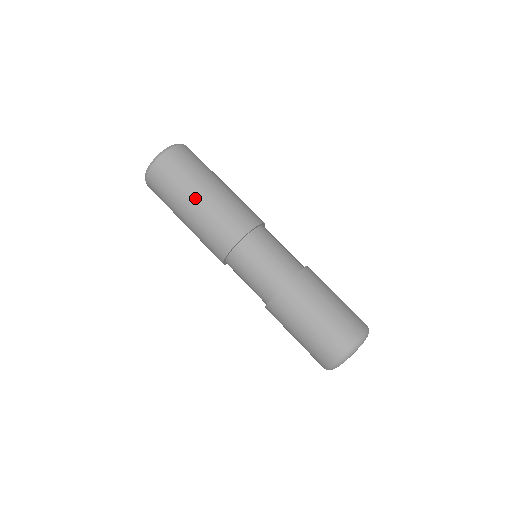
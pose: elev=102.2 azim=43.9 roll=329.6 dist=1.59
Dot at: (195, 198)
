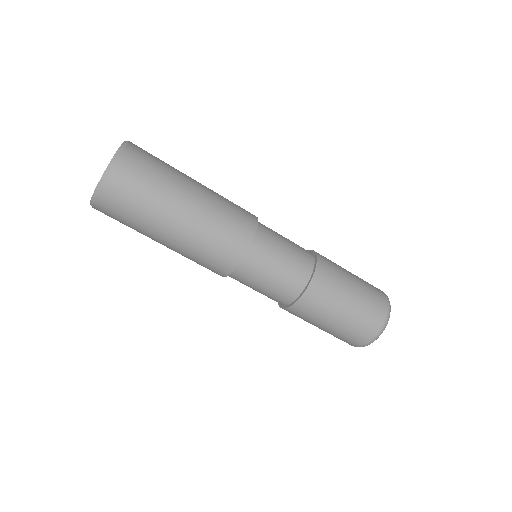
Dot at: (177, 215)
